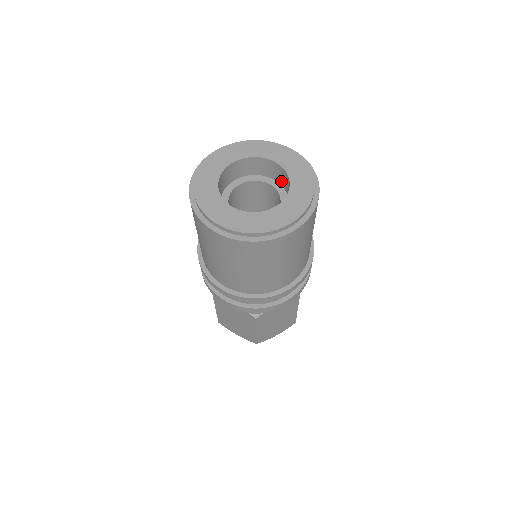
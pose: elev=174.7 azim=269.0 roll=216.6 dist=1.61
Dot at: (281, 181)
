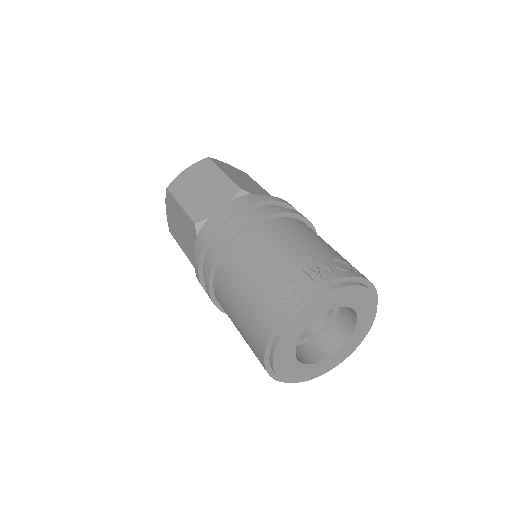
Dot at: occluded
